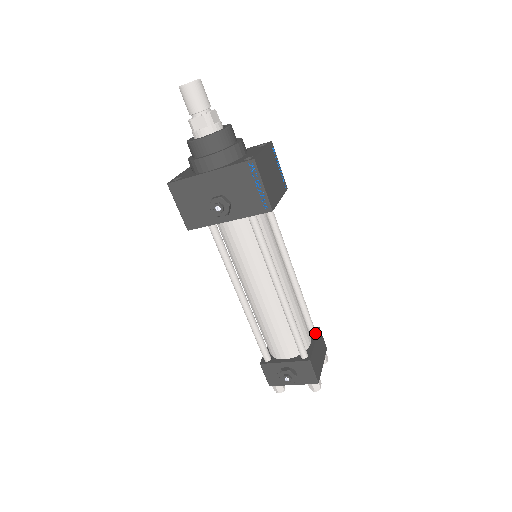
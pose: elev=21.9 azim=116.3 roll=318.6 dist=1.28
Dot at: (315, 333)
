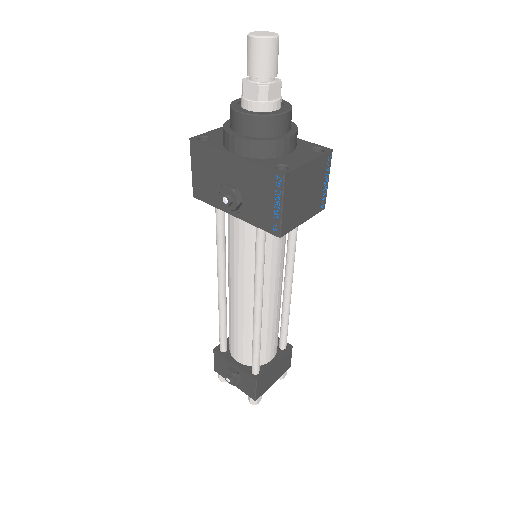
Dot at: (283, 351)
